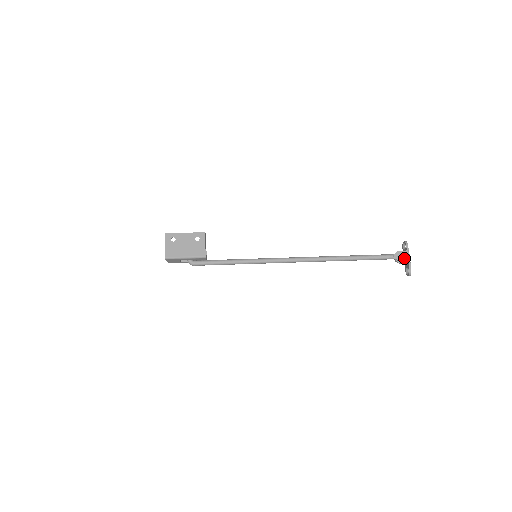
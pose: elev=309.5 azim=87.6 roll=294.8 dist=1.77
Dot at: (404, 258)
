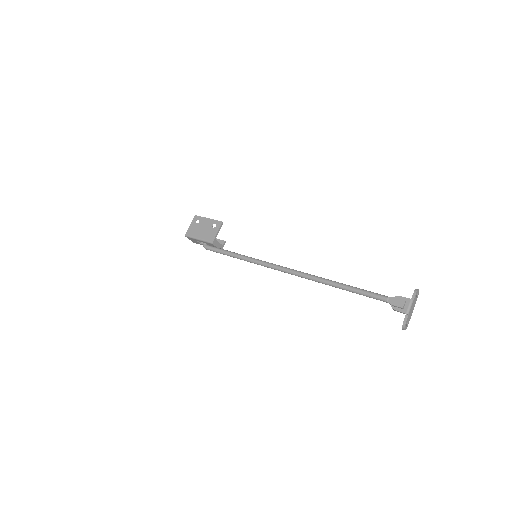
Dot at: (399, 305)
